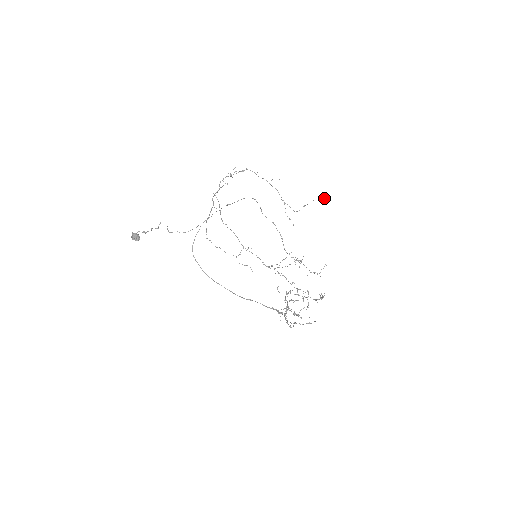
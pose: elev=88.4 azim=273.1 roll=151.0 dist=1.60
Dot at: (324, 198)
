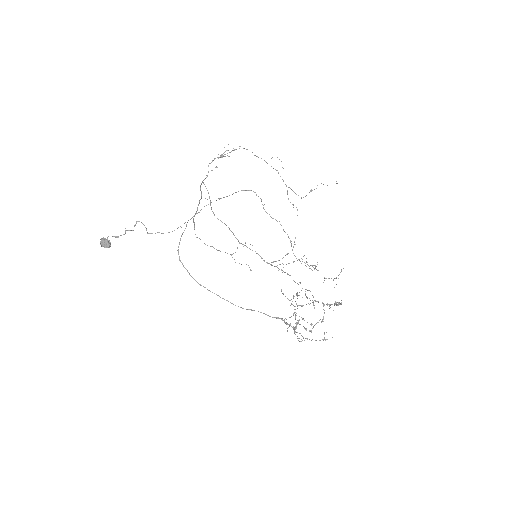
Dot at: occluded
